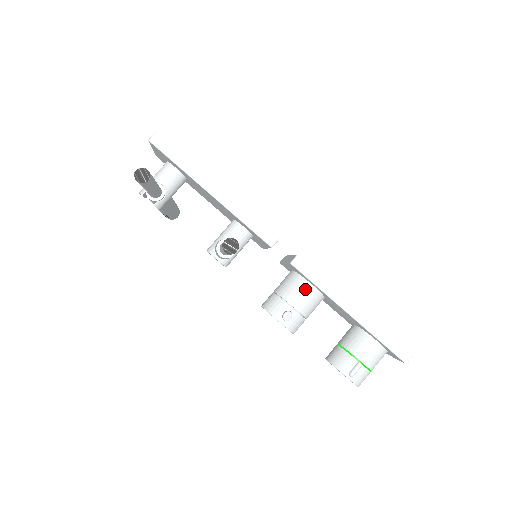
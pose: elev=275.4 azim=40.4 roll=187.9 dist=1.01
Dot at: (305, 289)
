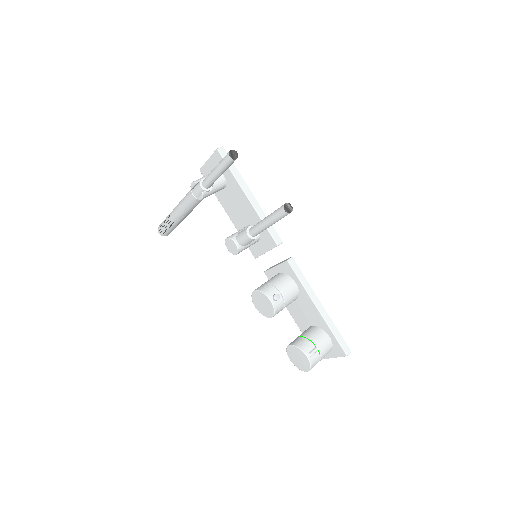
Dot at: (290, 284)
